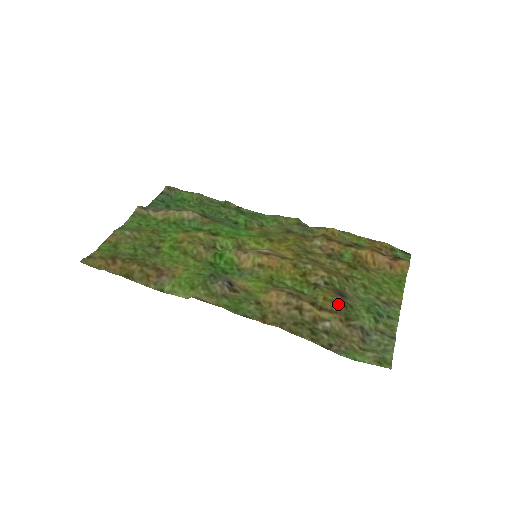
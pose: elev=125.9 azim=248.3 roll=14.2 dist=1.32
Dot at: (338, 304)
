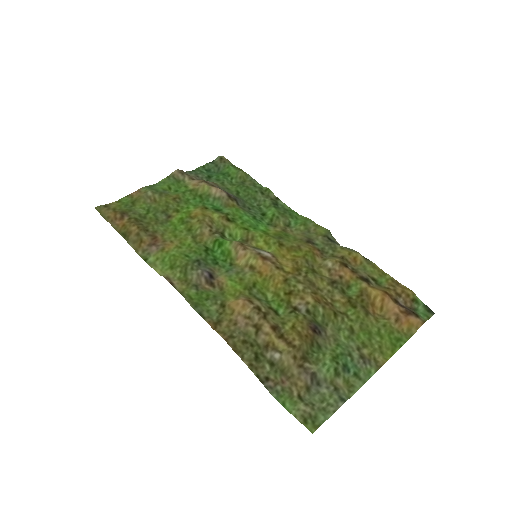
Dot at: (303, 339)
